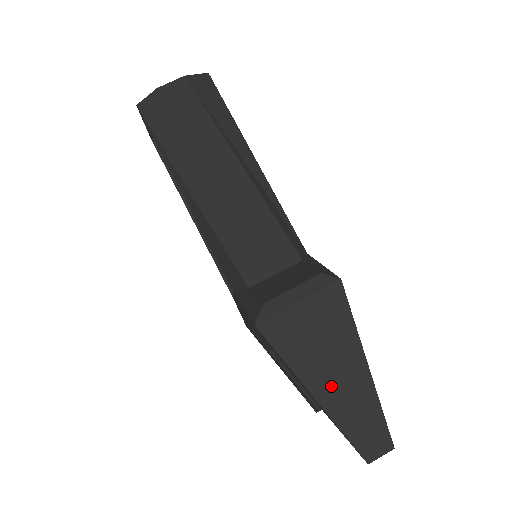
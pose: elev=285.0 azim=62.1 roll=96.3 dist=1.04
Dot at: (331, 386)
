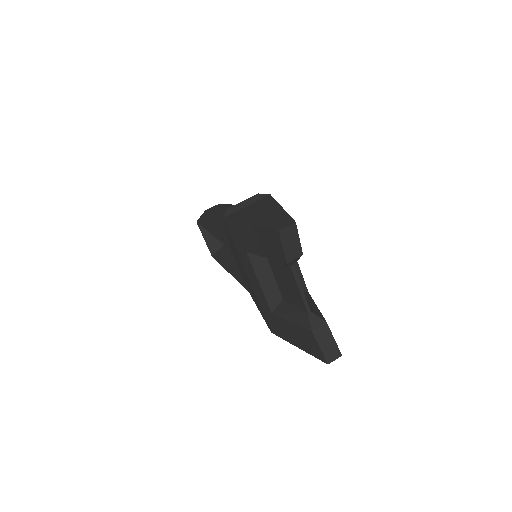
Dot at: (260, 218)
